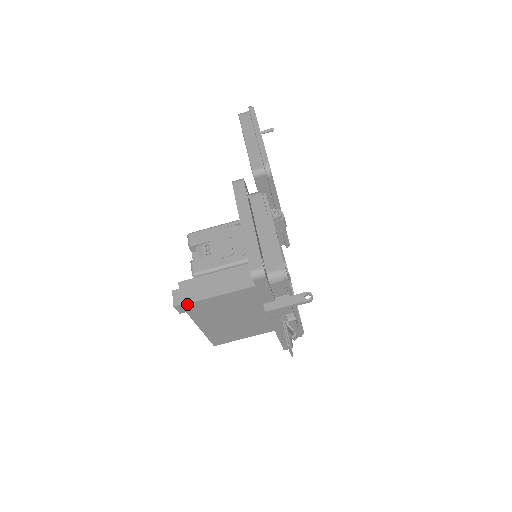
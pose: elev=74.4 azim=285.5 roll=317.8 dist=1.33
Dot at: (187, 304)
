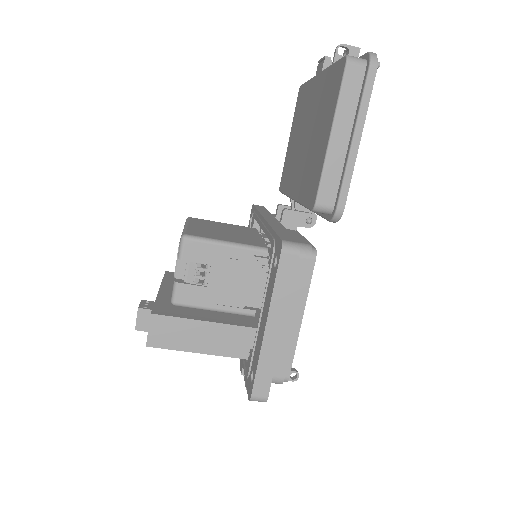
Dot at: (155, 346)
